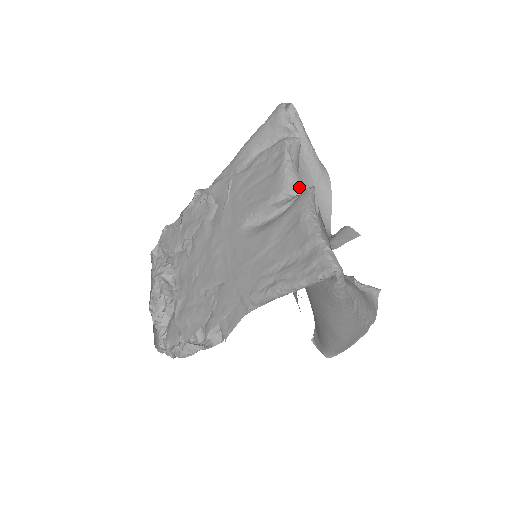
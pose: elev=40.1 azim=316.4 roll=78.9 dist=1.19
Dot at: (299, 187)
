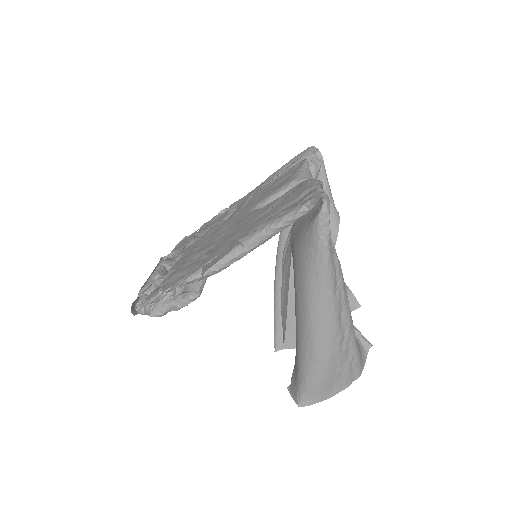
Dot at: occluded
